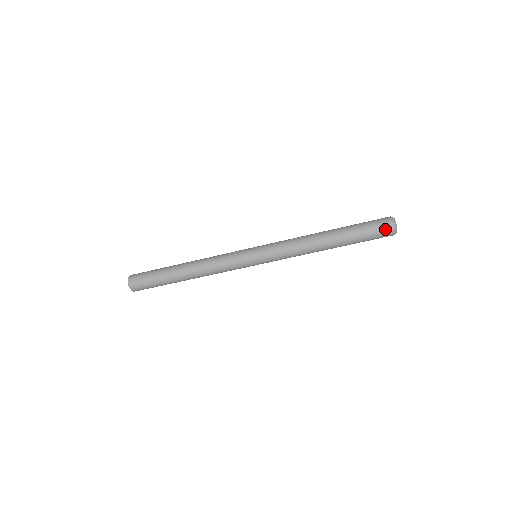
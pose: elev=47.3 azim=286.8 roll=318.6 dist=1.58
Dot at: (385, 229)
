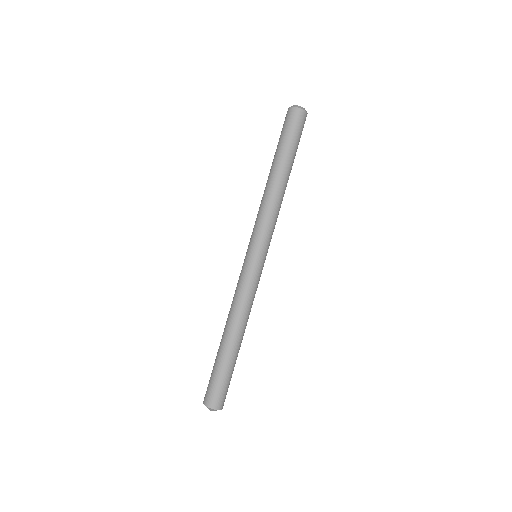
Dot at: (290, 116)
